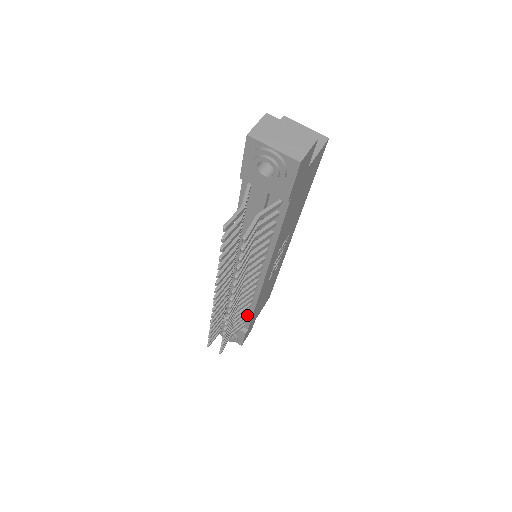
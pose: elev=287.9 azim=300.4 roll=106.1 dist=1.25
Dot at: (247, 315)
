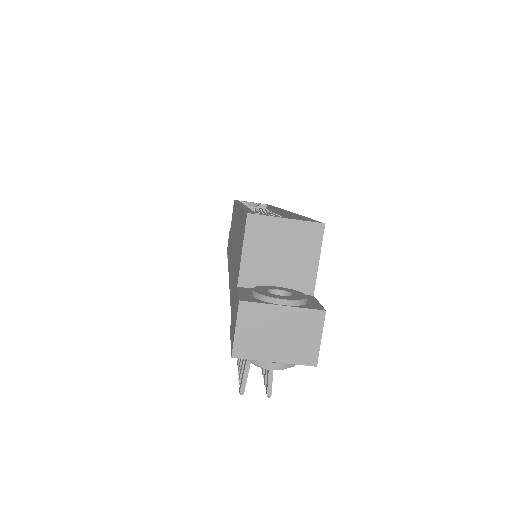
Dot at: occluded
